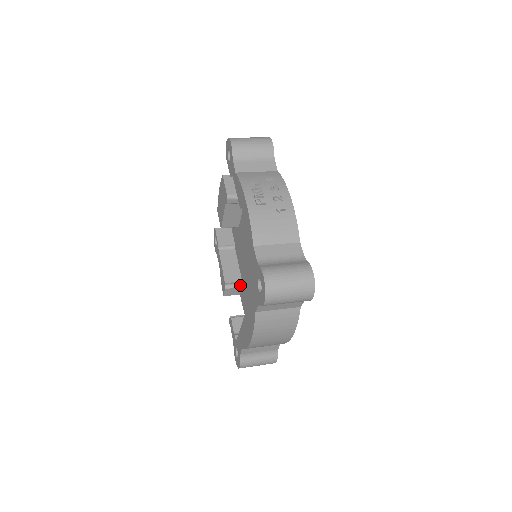
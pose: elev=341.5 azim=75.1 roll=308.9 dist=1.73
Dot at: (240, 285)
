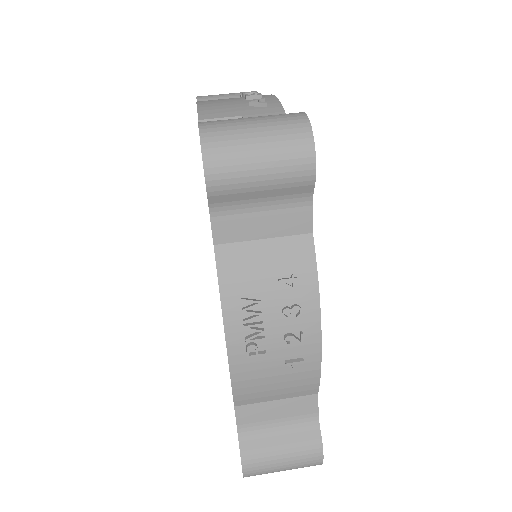
Dot at: occluded
